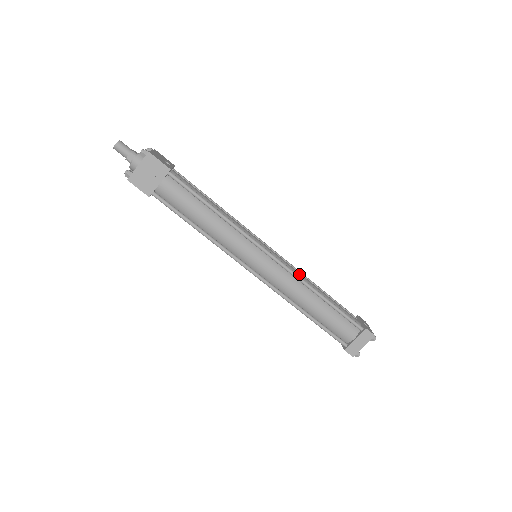
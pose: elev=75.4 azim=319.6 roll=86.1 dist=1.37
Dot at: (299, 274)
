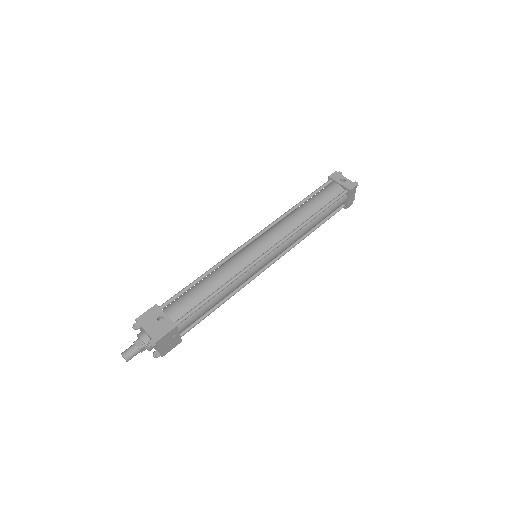
Dot at: (288, 227)
